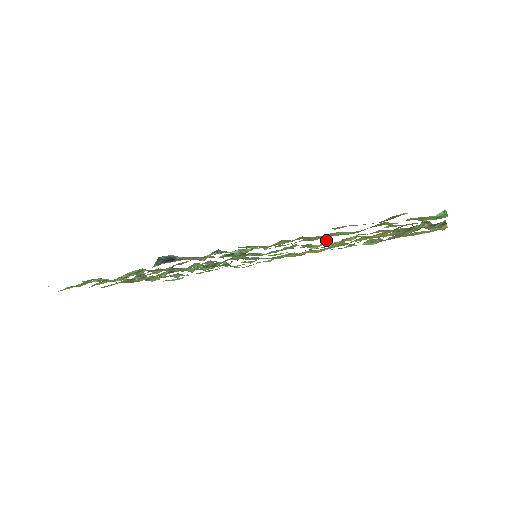
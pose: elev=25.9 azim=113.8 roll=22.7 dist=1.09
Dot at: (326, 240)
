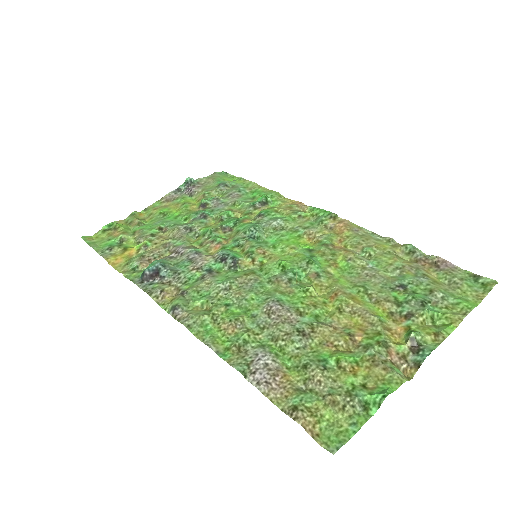
Dot at: (311, 290)
